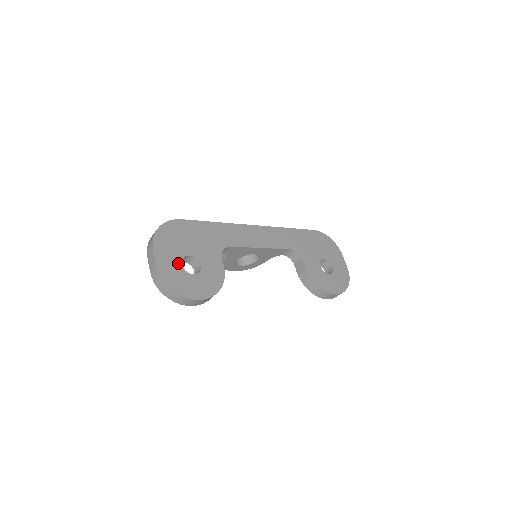
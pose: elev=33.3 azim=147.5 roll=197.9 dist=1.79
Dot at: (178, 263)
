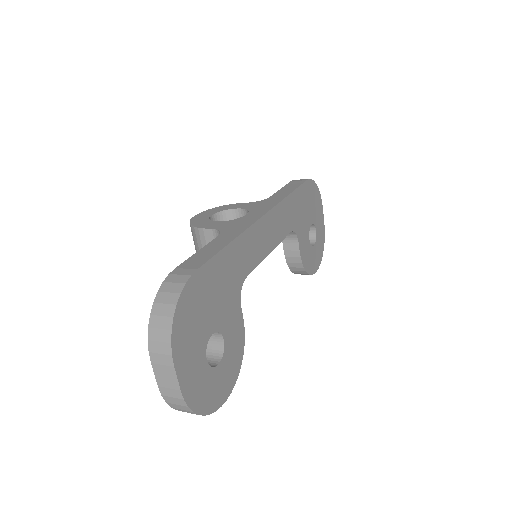
Dot at: (203, 361)
